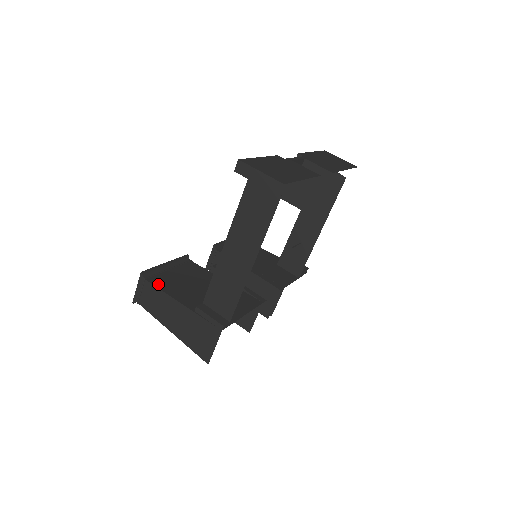
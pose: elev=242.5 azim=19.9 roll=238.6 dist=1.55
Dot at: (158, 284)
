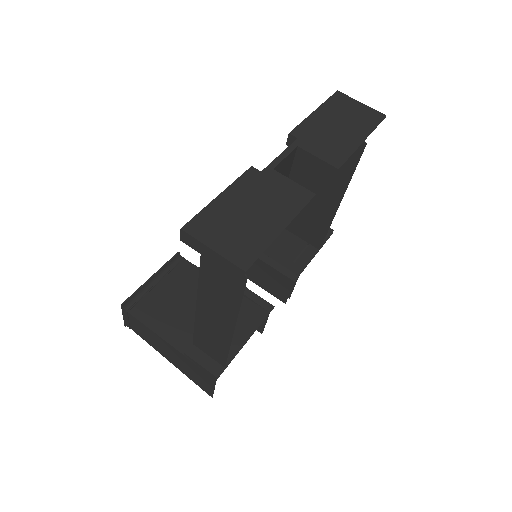
Dot at: (143, 316)
